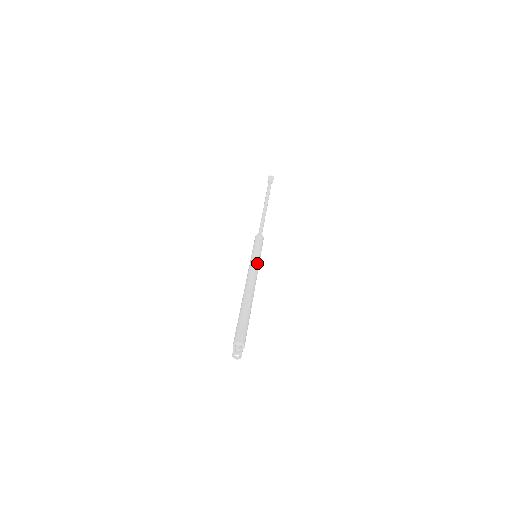
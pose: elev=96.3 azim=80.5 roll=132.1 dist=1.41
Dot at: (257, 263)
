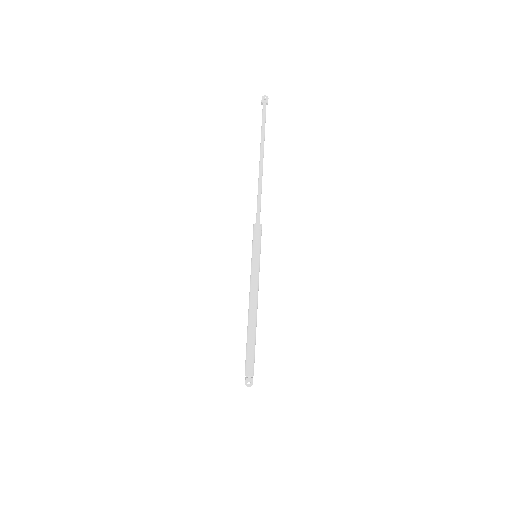
Dot at: (258, 271)
